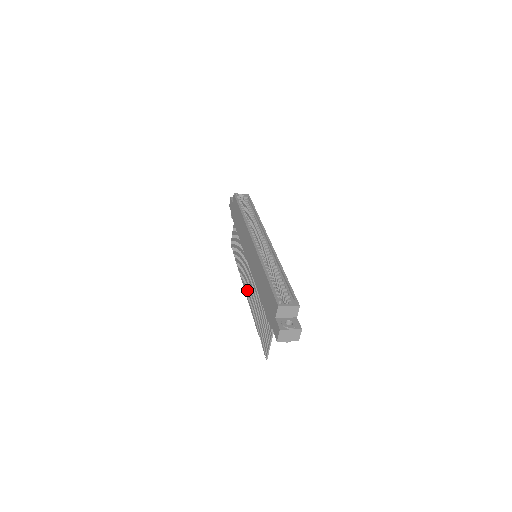
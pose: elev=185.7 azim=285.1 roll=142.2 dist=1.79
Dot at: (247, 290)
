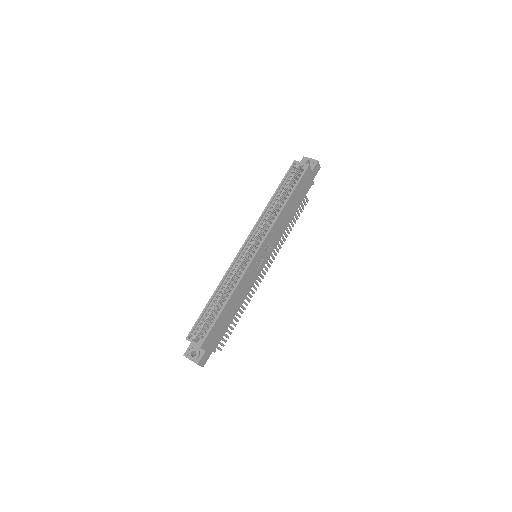
Dot at: (261, 274)
